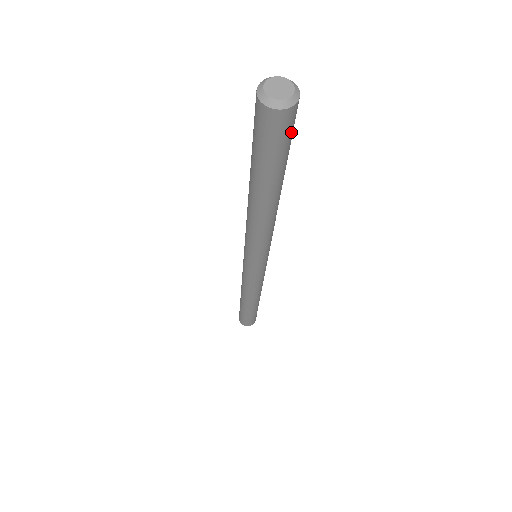
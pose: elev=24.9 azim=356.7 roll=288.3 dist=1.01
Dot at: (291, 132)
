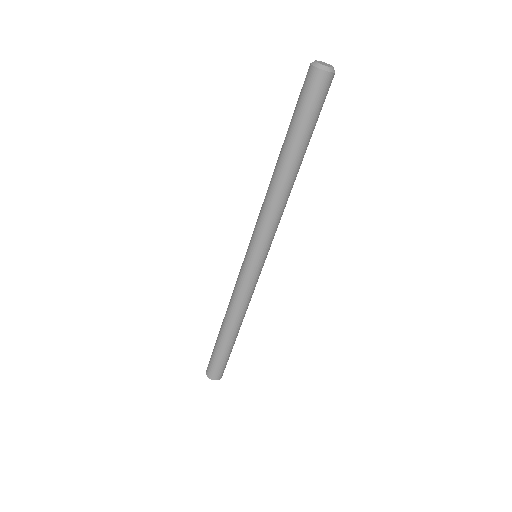
Dot at: (325, 98)
